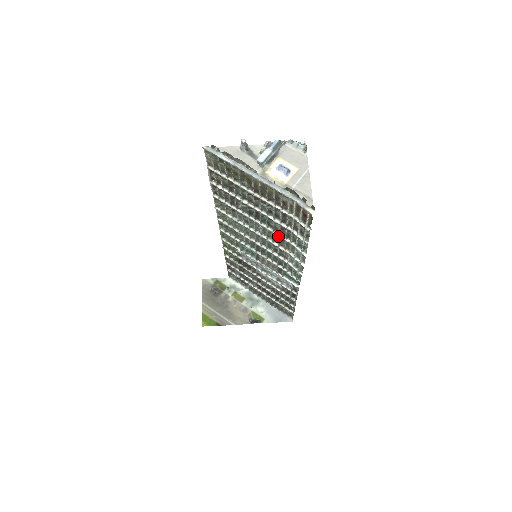
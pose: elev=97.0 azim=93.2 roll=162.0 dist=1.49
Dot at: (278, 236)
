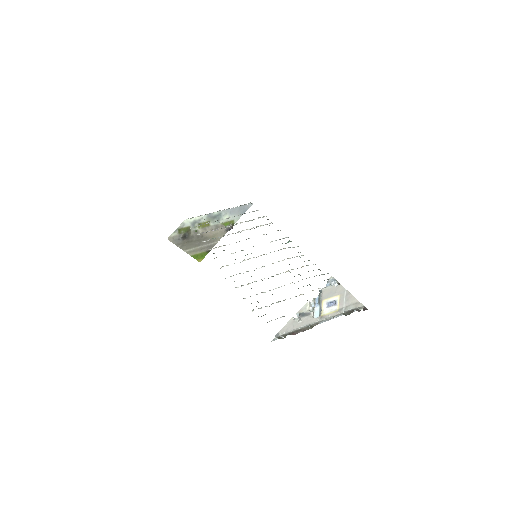
Dot at: occluded
